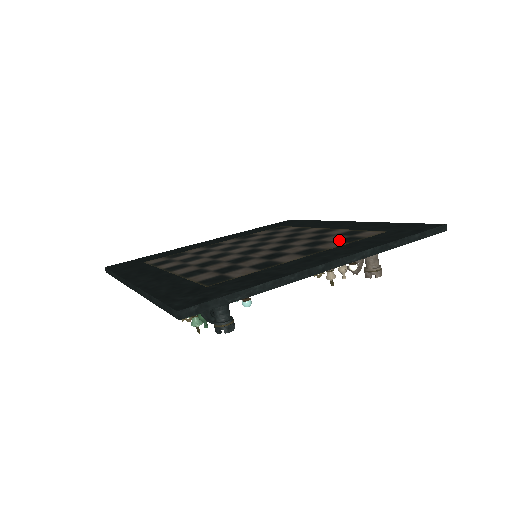
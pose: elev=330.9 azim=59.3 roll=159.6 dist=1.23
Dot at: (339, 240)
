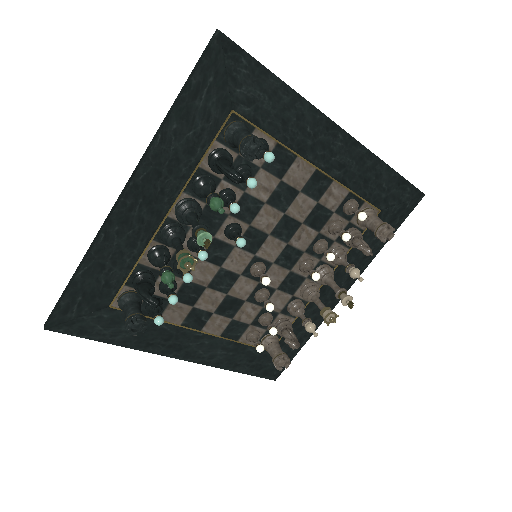
Dot at: occluded
